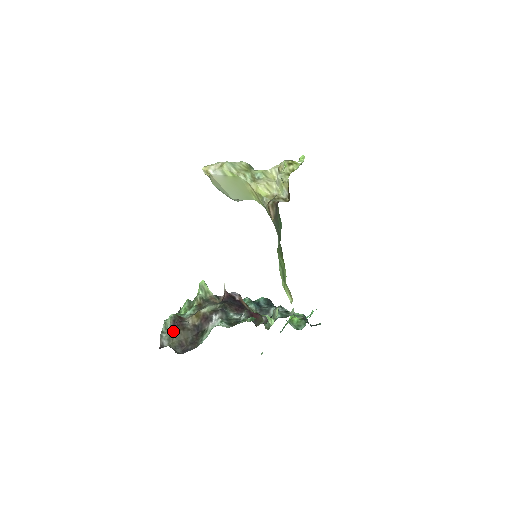
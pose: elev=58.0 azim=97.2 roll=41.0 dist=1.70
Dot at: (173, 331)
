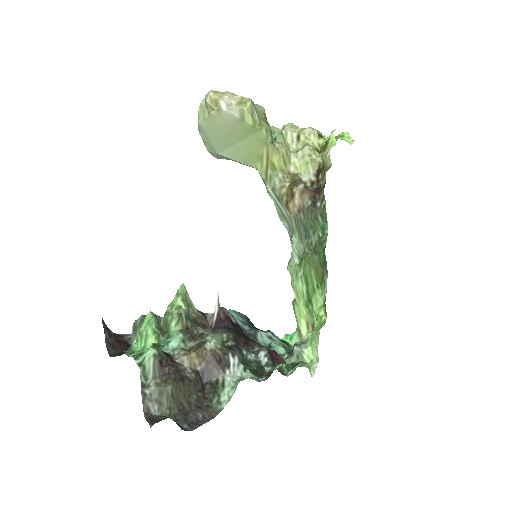
Dot at: (166, 385)
